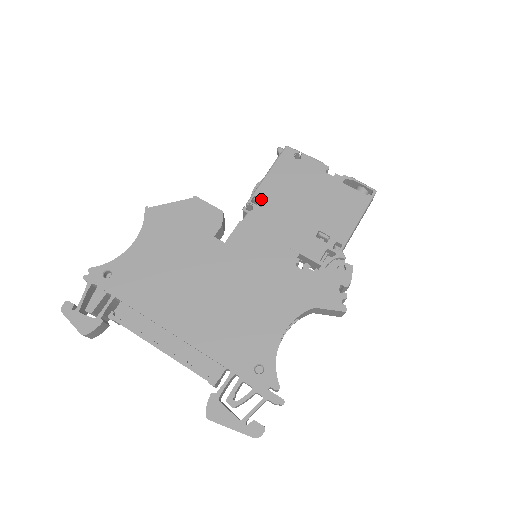
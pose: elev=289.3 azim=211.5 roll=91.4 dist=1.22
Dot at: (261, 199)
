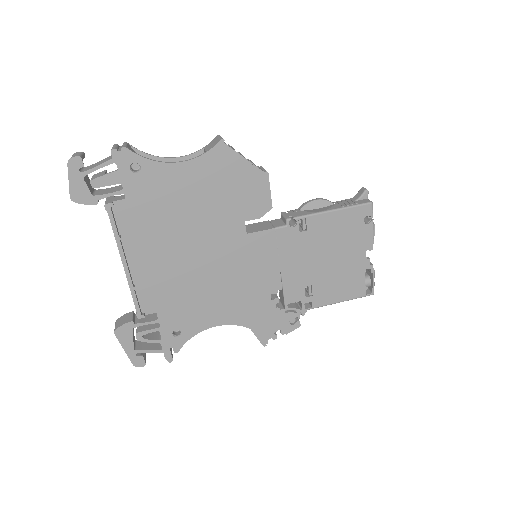
Dot at: (307, 226)
